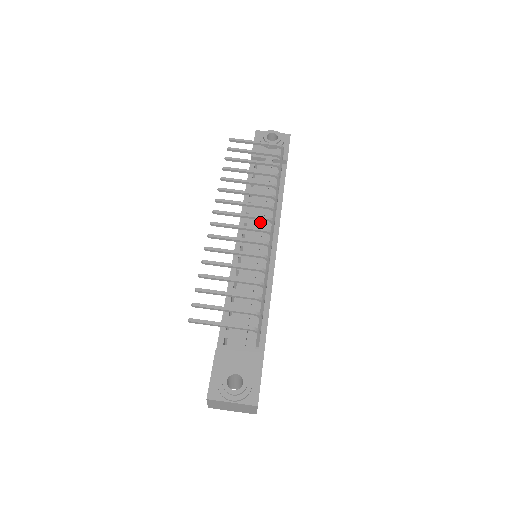
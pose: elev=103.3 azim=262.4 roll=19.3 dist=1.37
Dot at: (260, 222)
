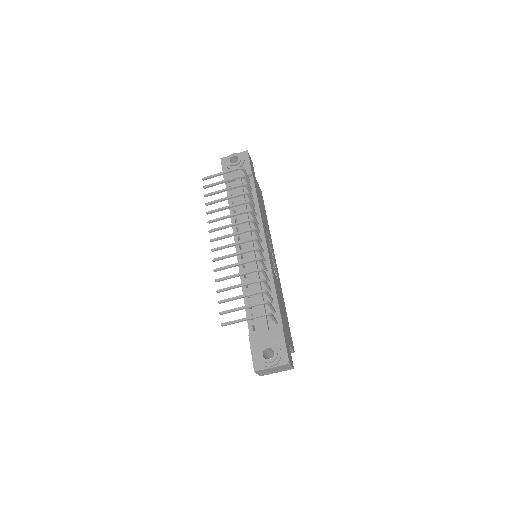
Dot at: occluded
